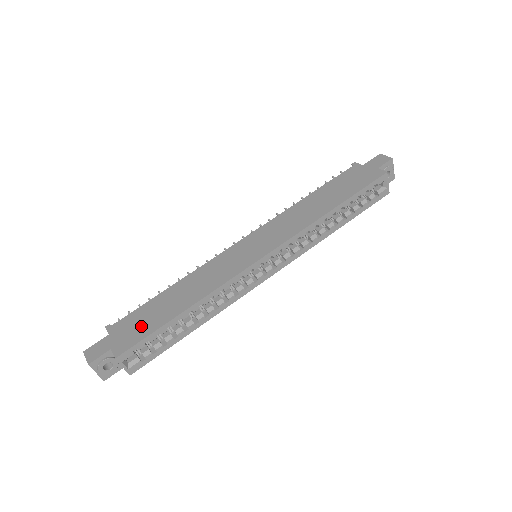
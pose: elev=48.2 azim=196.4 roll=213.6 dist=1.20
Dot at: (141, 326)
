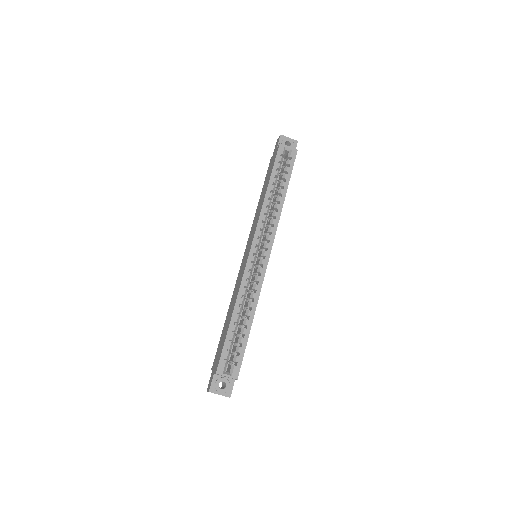
Dot at: (220, 347)
